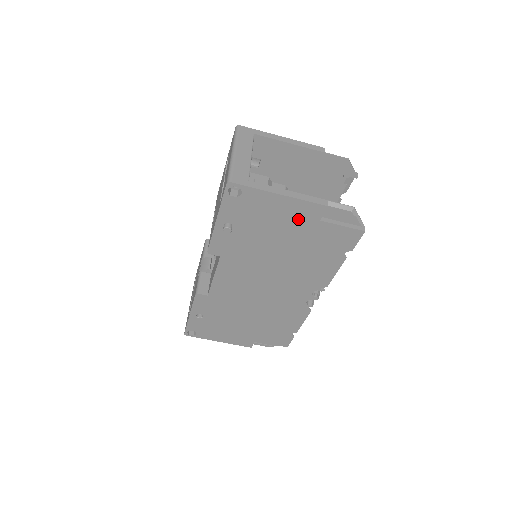
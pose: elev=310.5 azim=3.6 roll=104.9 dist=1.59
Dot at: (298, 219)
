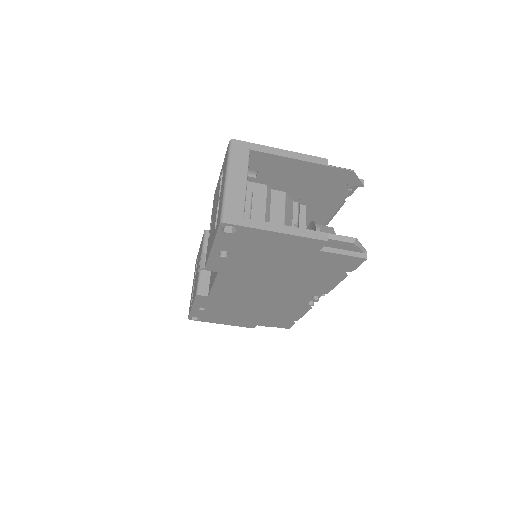
Dot at: (297, 249)
